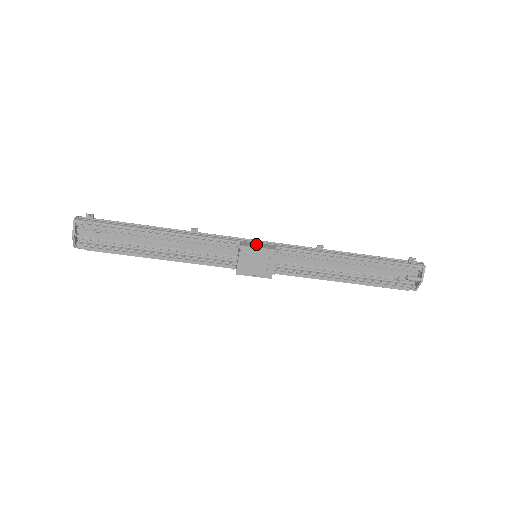
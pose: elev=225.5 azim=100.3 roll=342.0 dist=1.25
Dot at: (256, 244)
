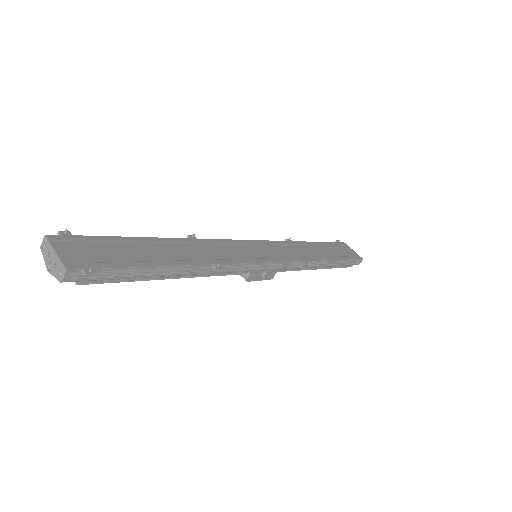
Dot at: (262, 271)
